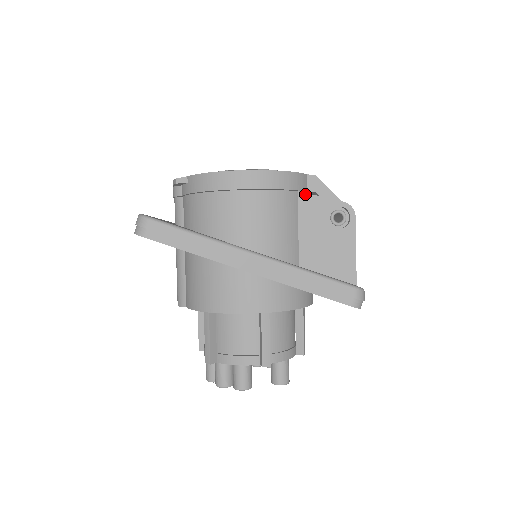
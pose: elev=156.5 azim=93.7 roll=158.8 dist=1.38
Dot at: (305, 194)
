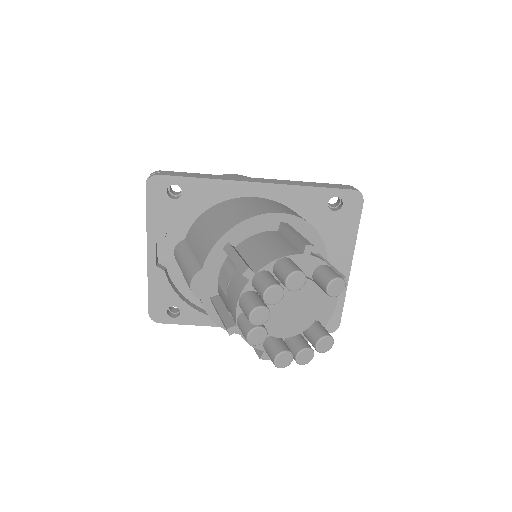
Dot at: occluded
